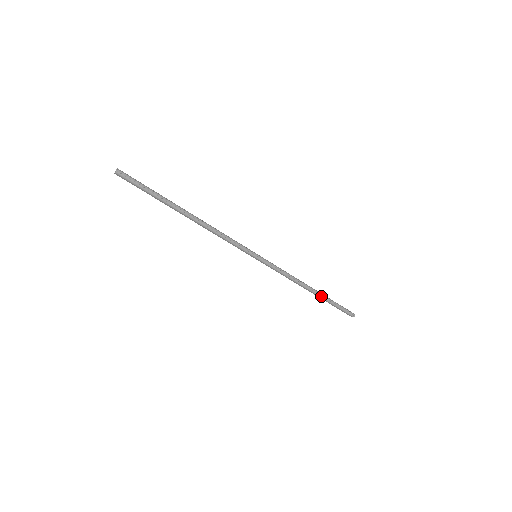
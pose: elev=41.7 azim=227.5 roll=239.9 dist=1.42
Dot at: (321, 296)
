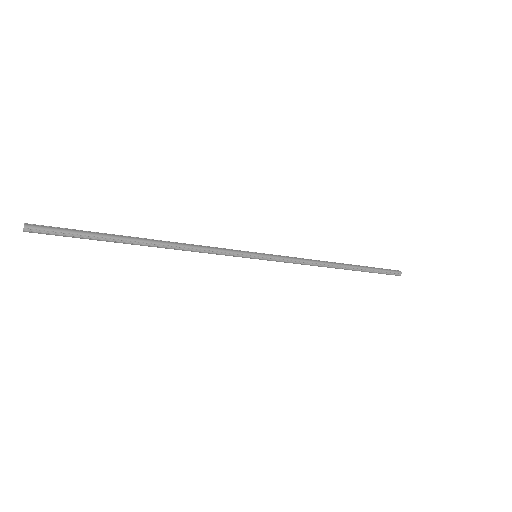
Dot at: (353, 270)
